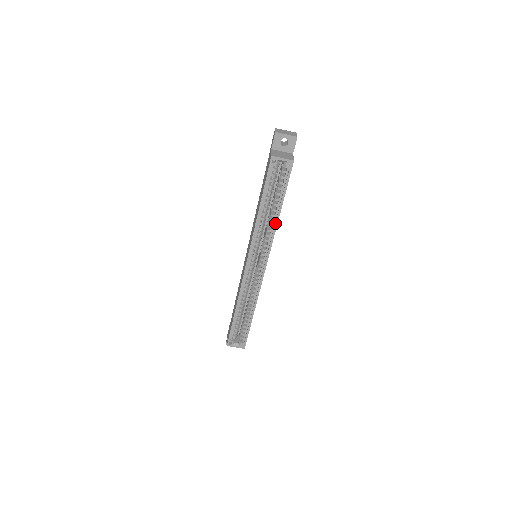
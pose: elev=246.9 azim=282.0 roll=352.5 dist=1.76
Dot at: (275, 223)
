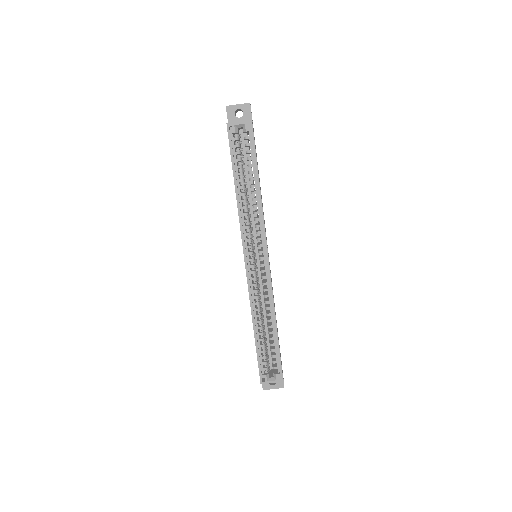
Dot at: (259, 200)
